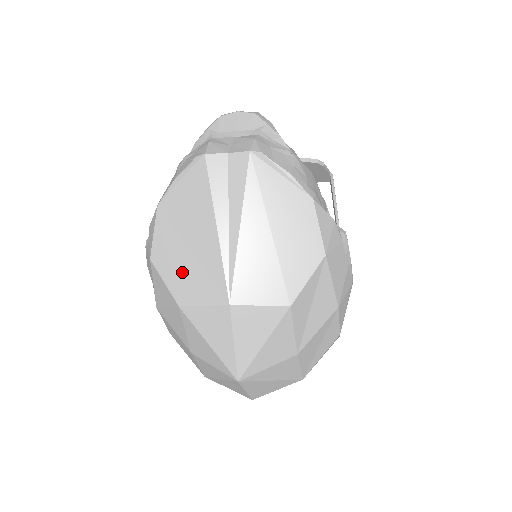
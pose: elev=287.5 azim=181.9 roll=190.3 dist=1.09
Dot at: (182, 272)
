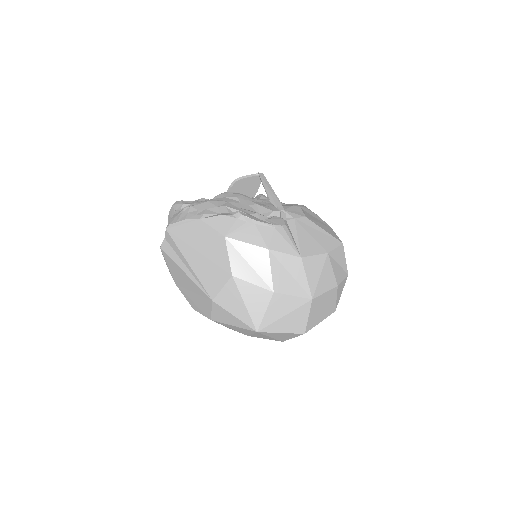
Dot at: (199, 304)
